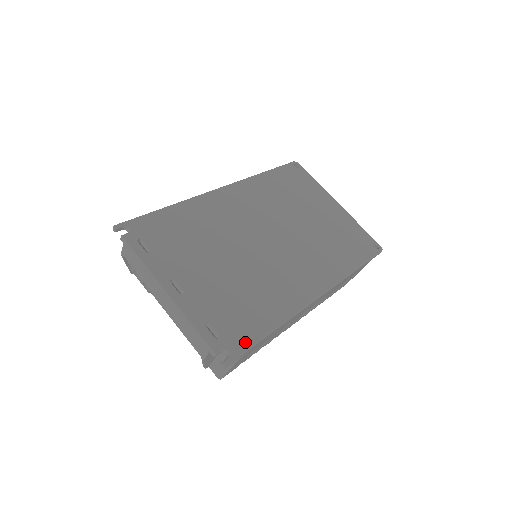
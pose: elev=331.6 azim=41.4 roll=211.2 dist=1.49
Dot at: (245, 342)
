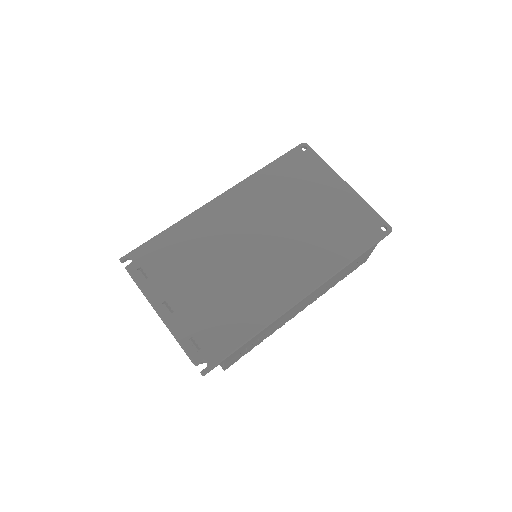
Dot at: (223, 352)
